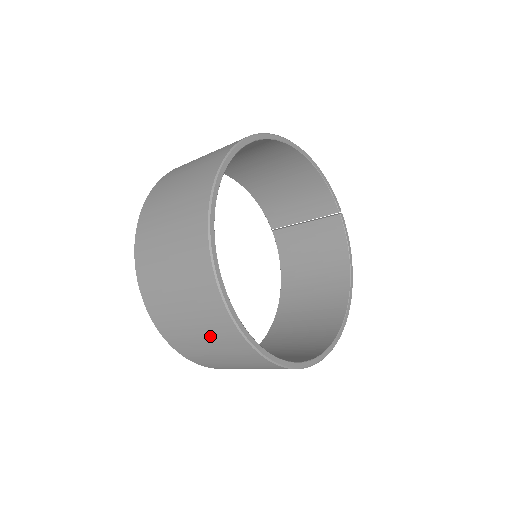
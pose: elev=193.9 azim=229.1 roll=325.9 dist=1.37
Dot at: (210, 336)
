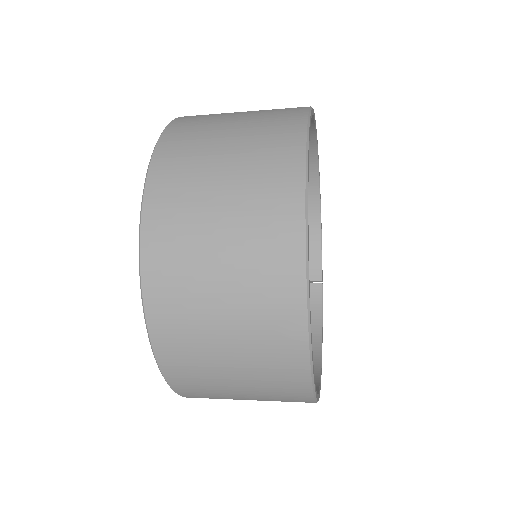
Dot at: (242, 257)
